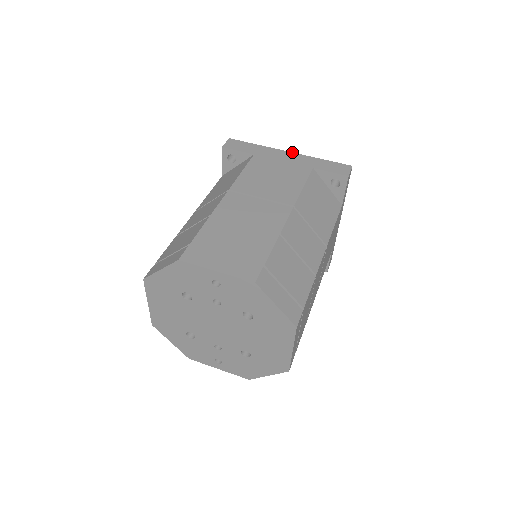
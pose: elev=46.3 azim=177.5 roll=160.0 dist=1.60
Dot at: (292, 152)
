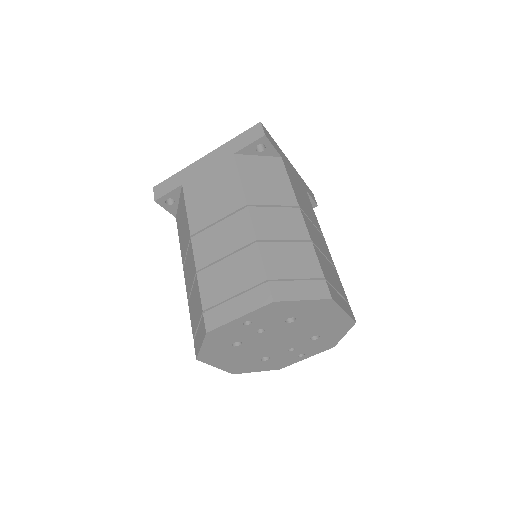
Dot at: (207, 154)
